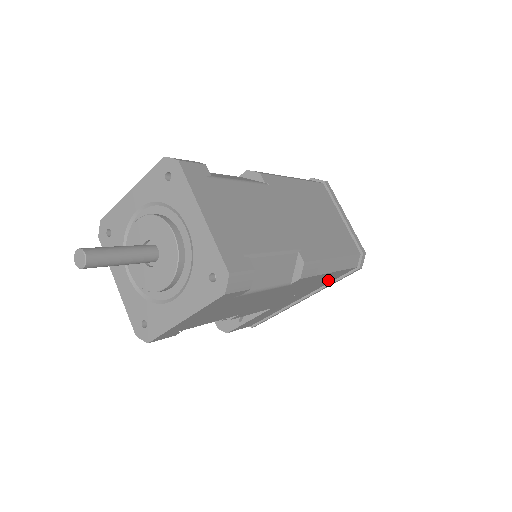
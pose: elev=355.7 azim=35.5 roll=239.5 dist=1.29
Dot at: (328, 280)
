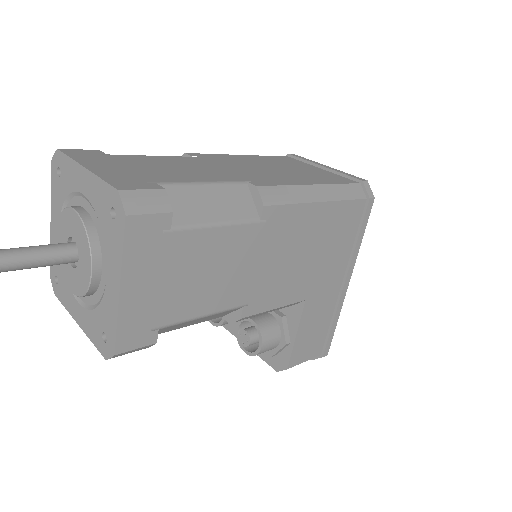
Dot at: (344, 230)
